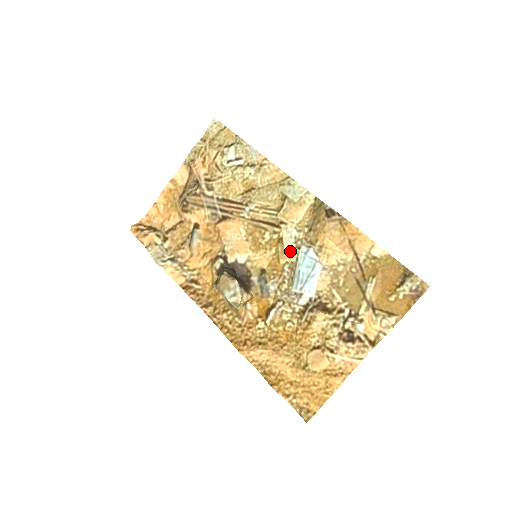
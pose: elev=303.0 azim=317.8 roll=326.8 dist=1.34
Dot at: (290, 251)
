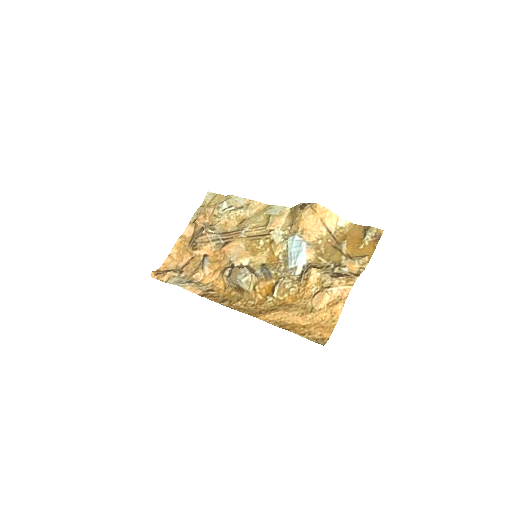
Dot at: (281, 243)
